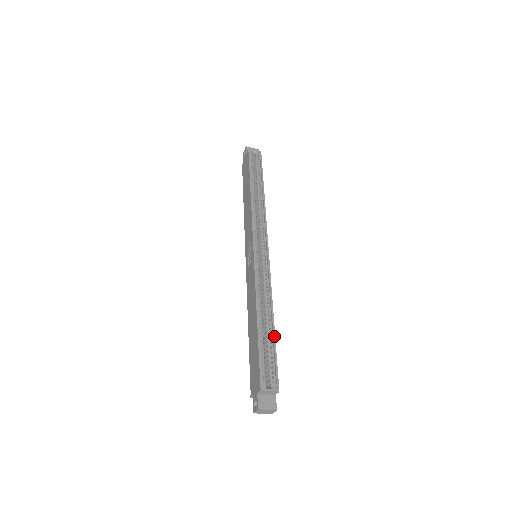
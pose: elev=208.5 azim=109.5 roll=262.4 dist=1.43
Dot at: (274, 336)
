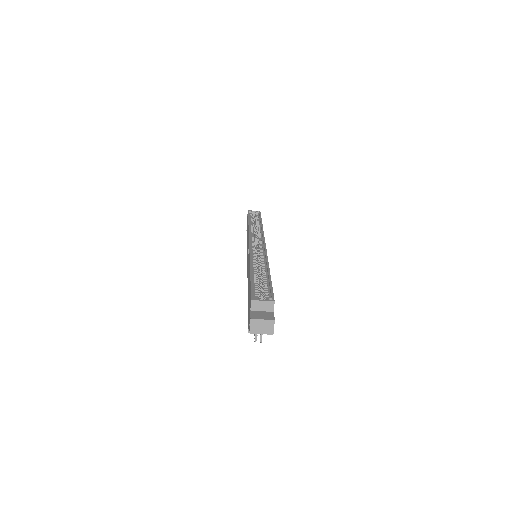
Dot at: (269, 276)
